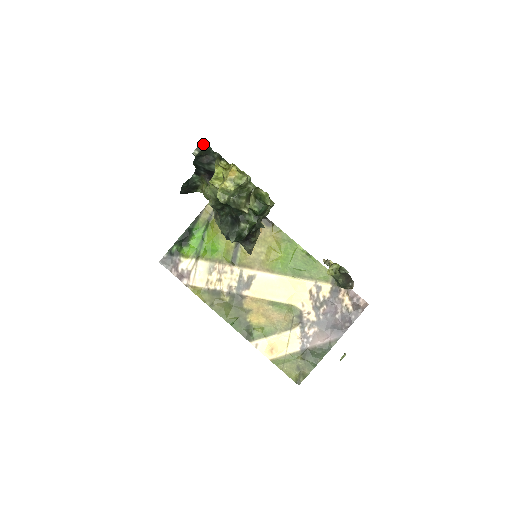
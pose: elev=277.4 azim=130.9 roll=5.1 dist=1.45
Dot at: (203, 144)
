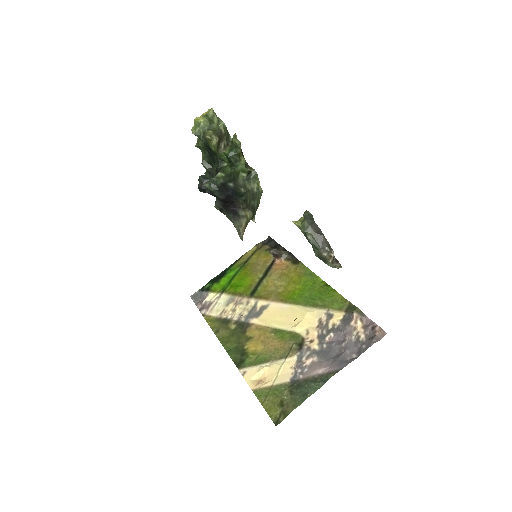
Dot at: occluded
